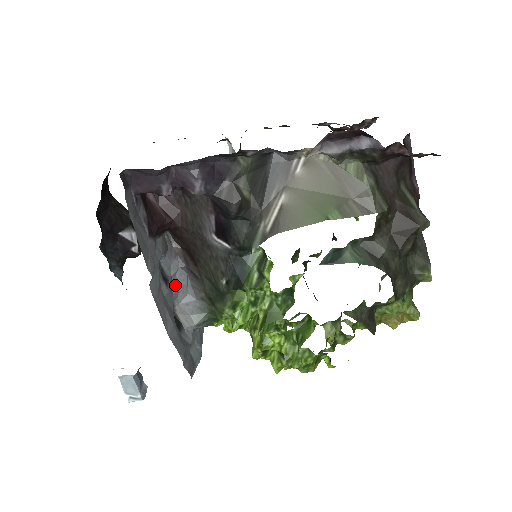
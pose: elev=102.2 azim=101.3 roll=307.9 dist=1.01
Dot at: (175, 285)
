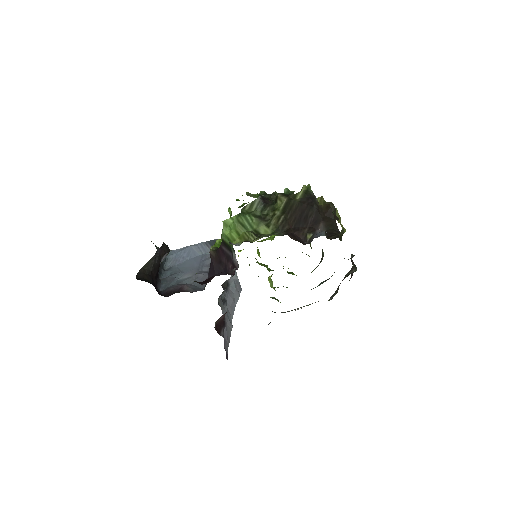
Dot at: occluded
